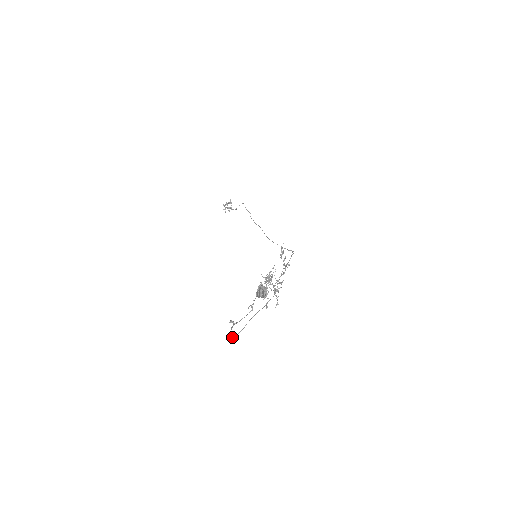
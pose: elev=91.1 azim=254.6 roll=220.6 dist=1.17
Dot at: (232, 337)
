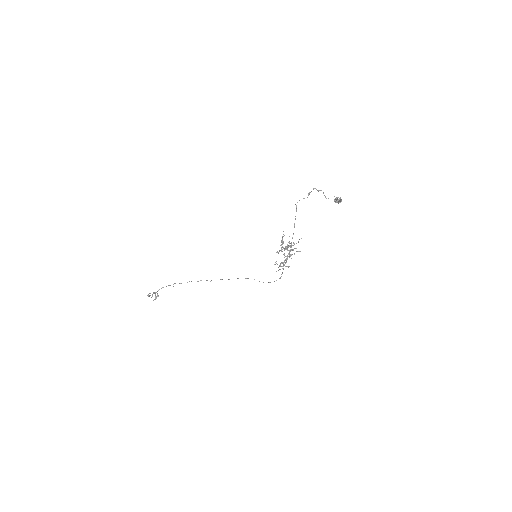
Dot at: occluded
